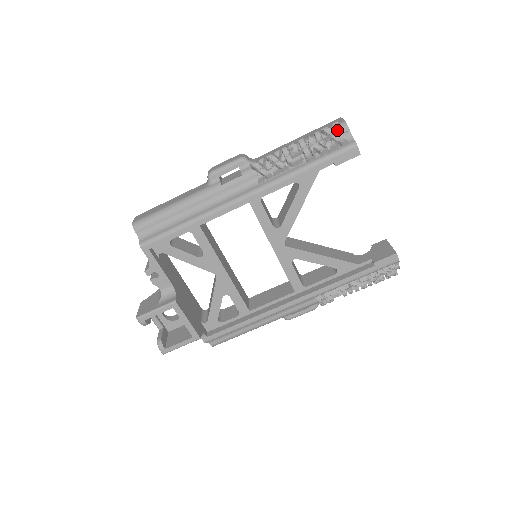
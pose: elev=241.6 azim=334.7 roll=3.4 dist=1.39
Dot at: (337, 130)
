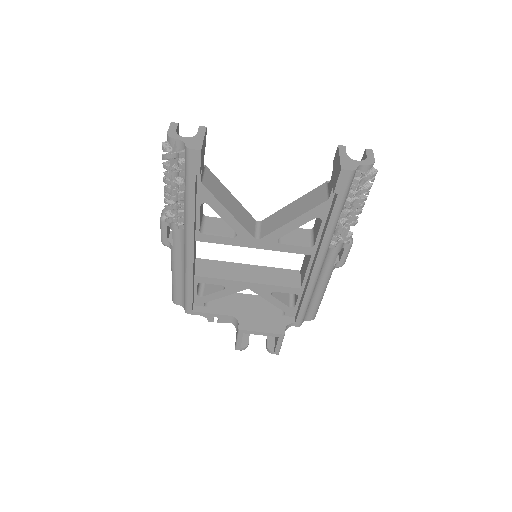
Dot at: (168, 150)
